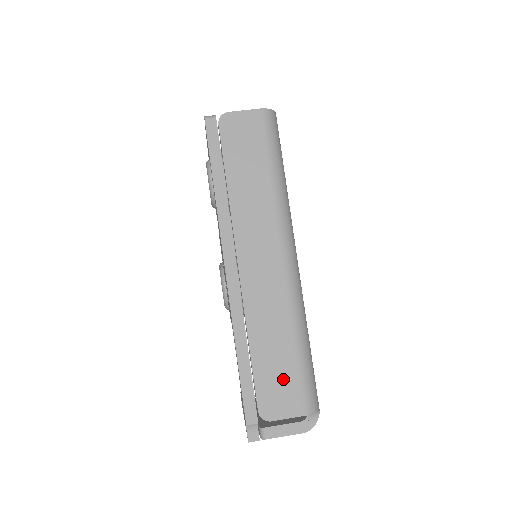
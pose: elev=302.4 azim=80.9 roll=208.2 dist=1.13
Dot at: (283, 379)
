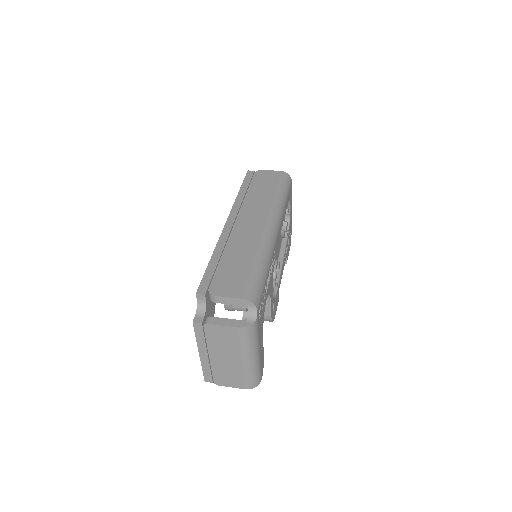
Dot at: (236, 276)
